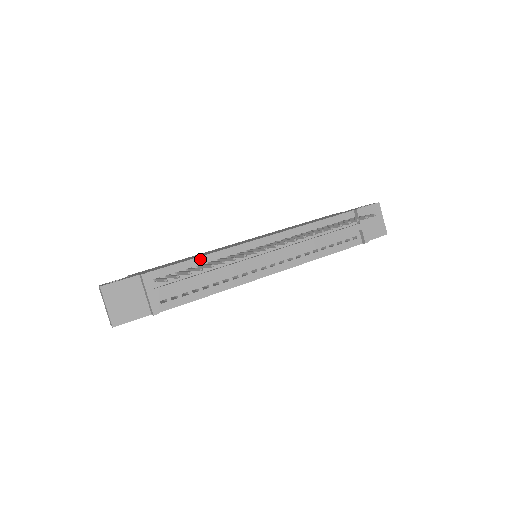
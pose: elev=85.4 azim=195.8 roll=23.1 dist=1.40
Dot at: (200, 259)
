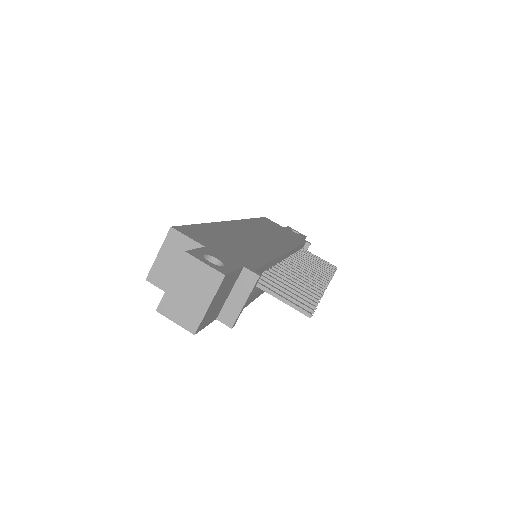
Dot at: (271, 263)
